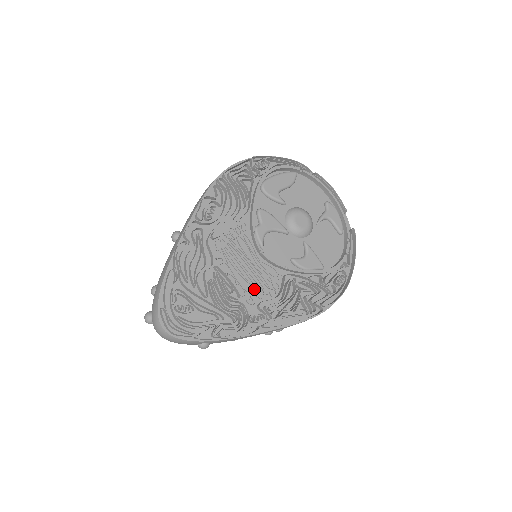
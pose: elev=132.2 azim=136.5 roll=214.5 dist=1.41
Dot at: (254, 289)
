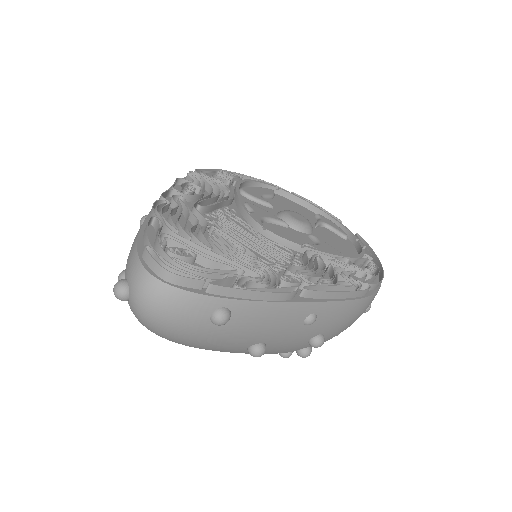
Dot at: (271, 261)
